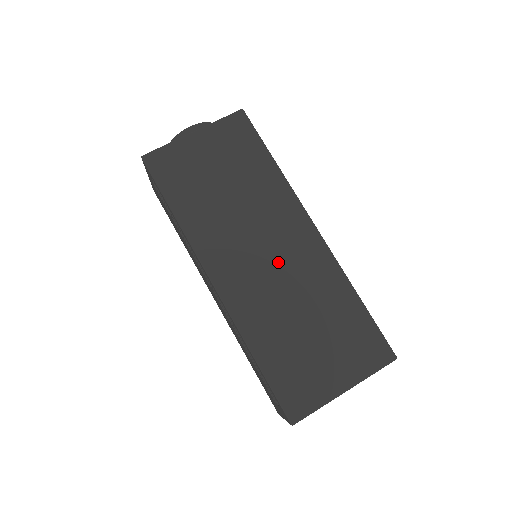
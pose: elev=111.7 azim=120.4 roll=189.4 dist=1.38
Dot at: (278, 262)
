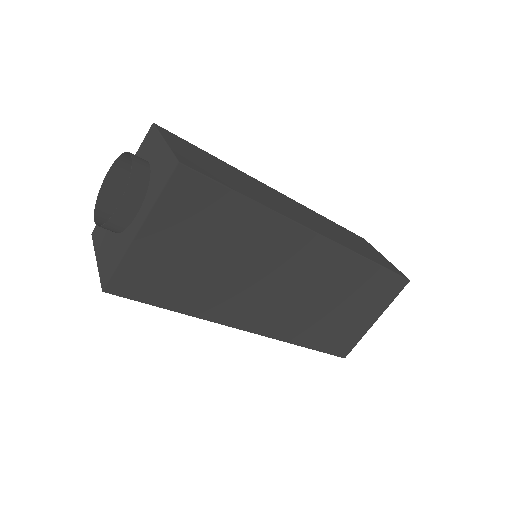
Dot at: (297, 283)
